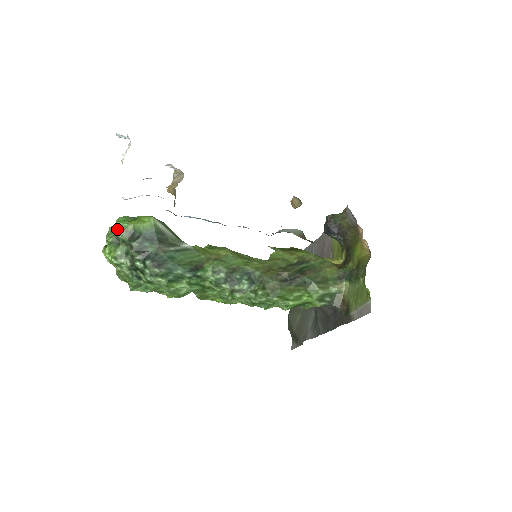
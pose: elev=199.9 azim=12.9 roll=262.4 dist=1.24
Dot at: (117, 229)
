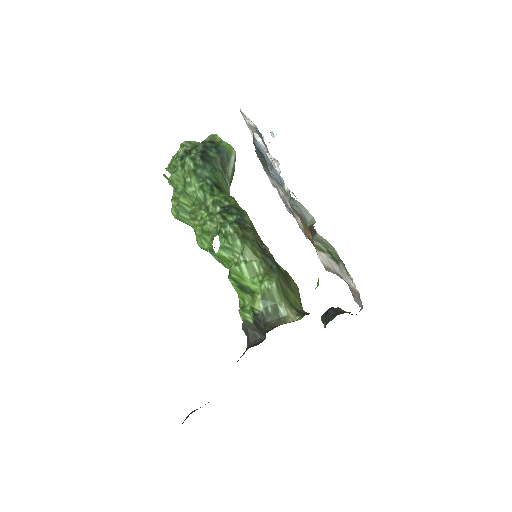
Dot at: (211, 135)
